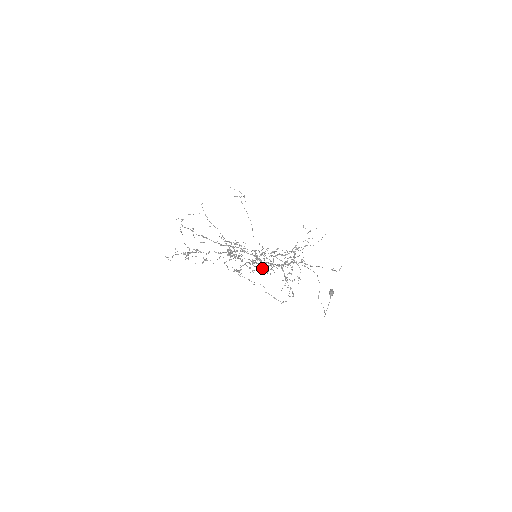
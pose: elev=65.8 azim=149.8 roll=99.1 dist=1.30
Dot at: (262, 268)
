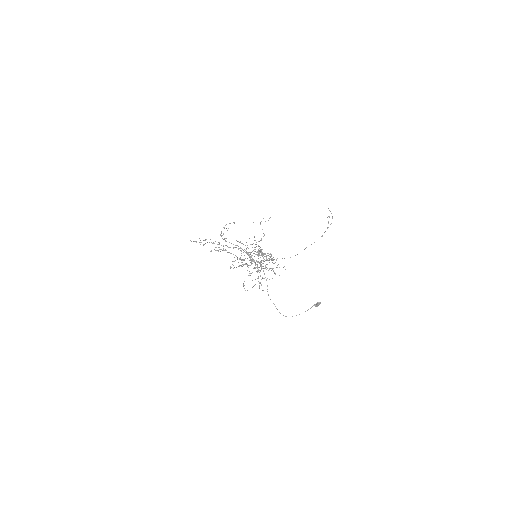
Dot at: occluded
